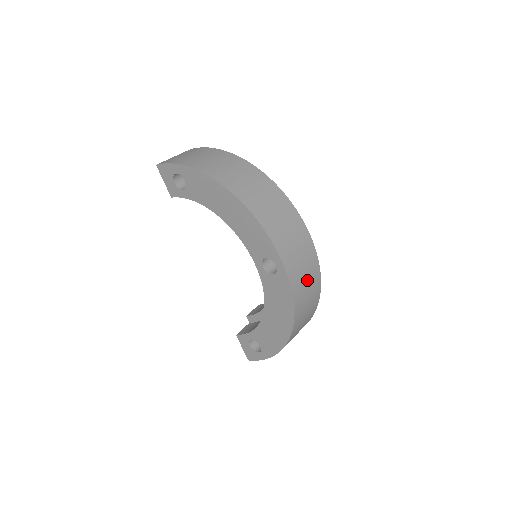
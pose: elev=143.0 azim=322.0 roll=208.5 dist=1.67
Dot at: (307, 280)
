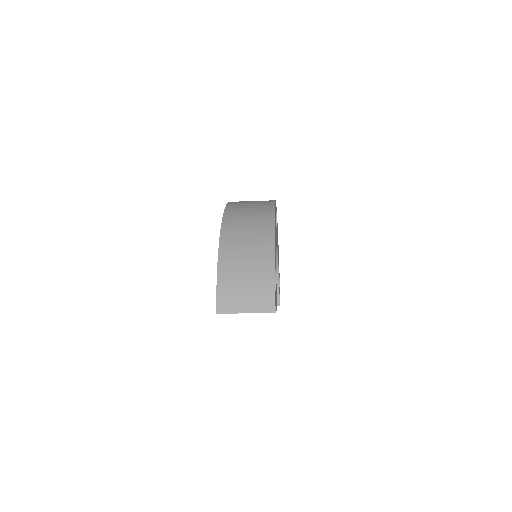
Dot at: occluded
